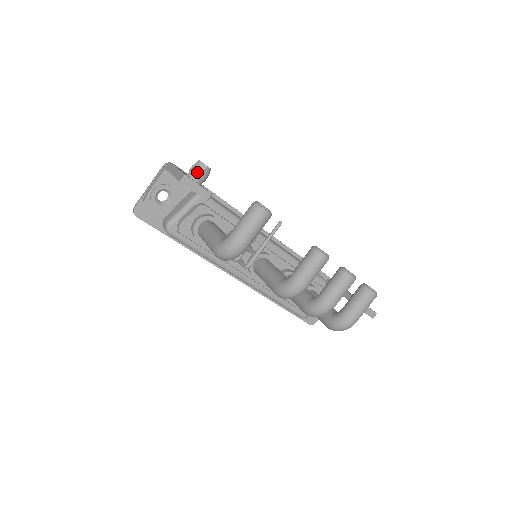
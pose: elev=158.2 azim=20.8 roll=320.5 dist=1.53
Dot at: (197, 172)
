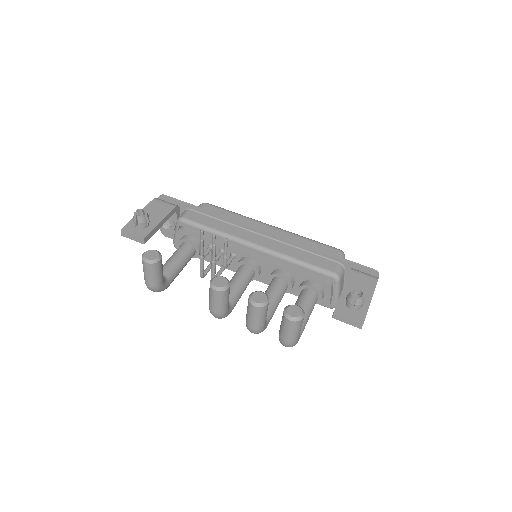
Dot at: (134, 222)
